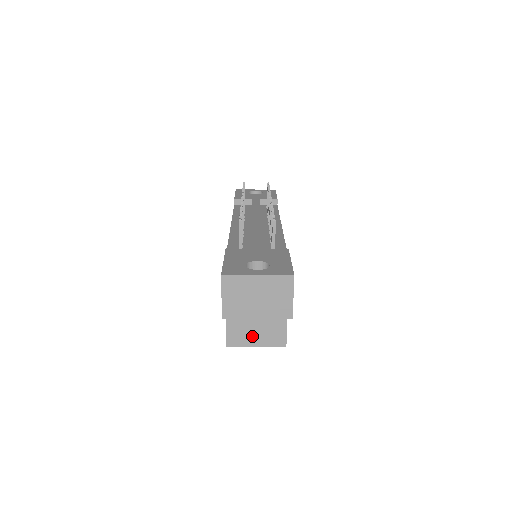
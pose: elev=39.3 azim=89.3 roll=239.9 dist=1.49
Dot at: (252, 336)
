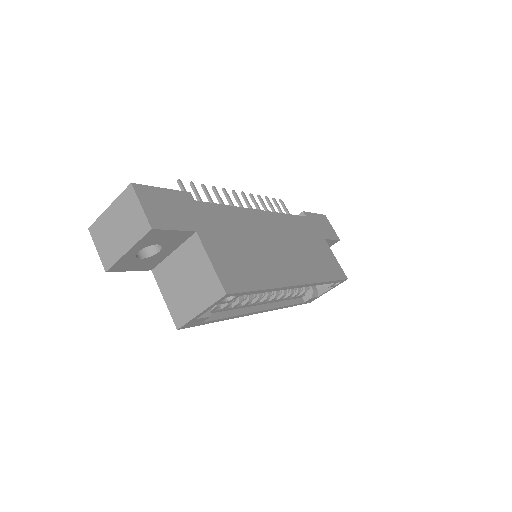
Dot at: (191, 302)
